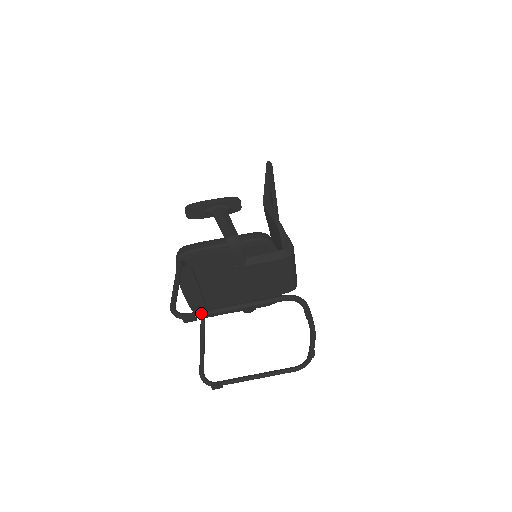
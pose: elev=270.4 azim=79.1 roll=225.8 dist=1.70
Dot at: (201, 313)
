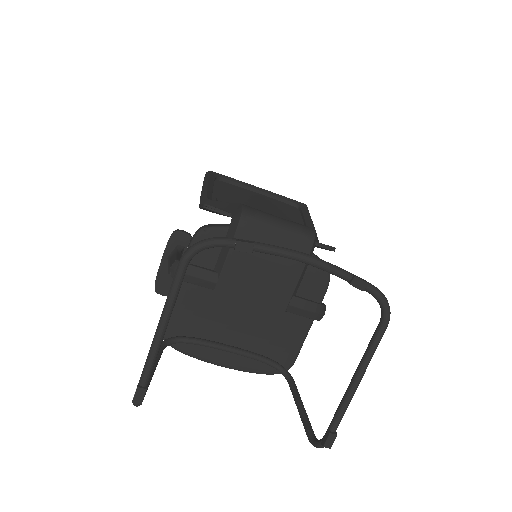
Dot at: (141, 376)
